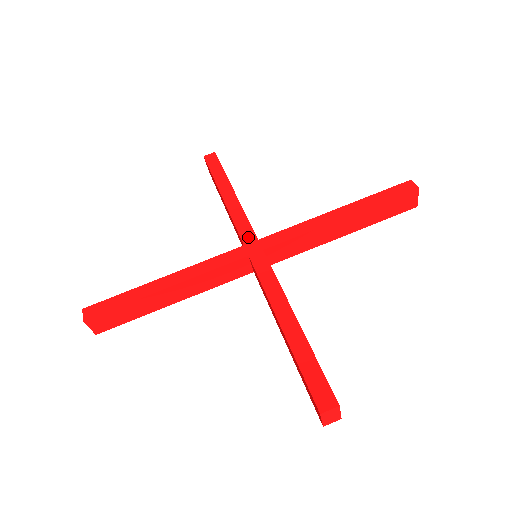
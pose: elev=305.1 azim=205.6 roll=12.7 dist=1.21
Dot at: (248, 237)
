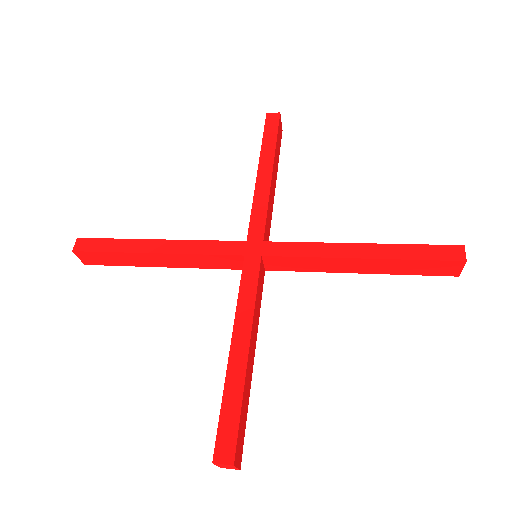
Dot at: (256, 233)
